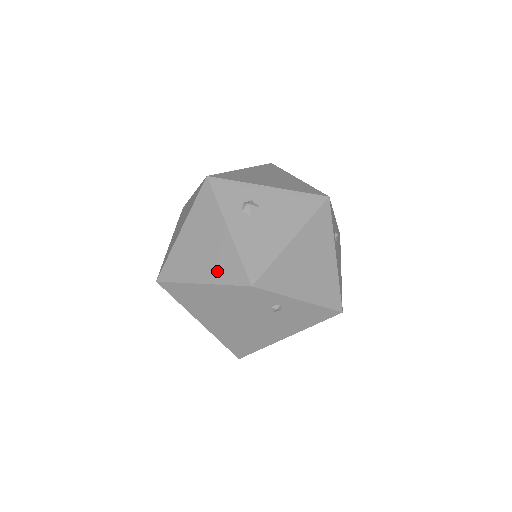
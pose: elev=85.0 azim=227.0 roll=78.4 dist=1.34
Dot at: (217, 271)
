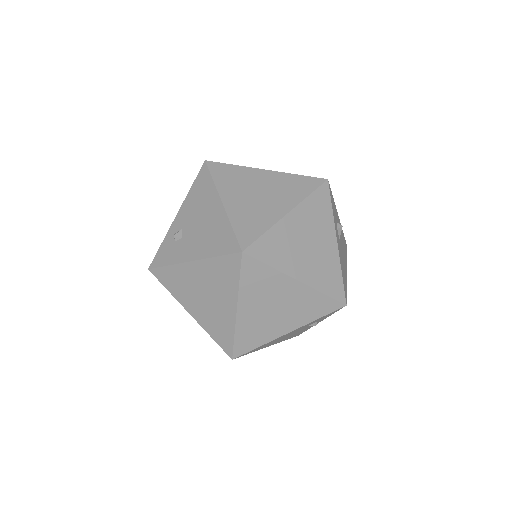
Dot at: (319, 276)
